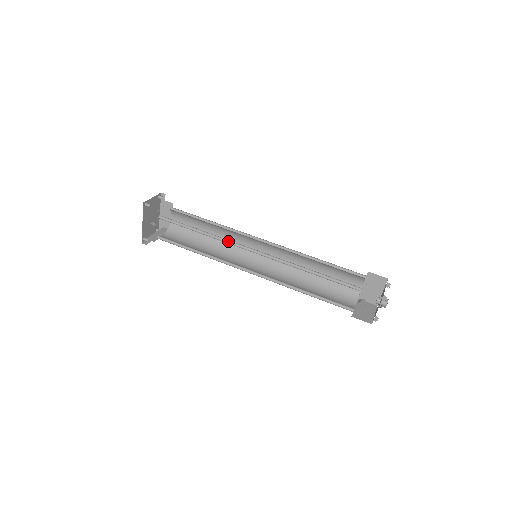
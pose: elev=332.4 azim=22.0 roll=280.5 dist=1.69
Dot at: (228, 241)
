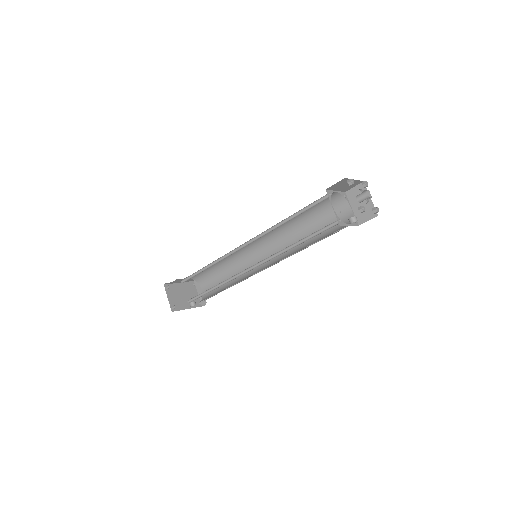
Dot at: (233, 277)
